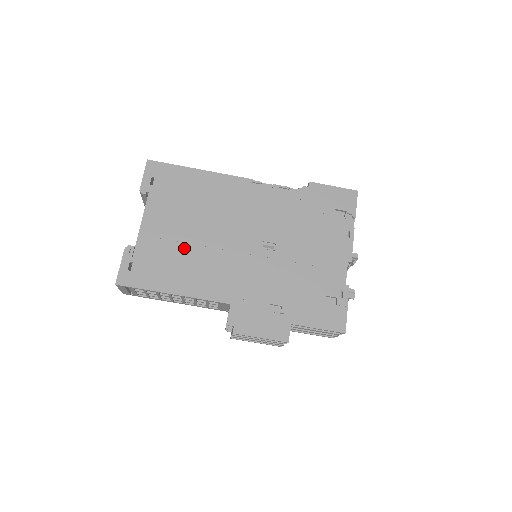
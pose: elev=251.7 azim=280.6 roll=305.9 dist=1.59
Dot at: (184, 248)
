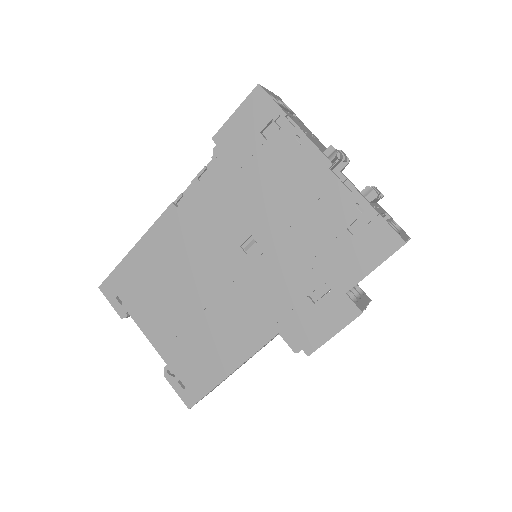
Dot at: (196, 327)
